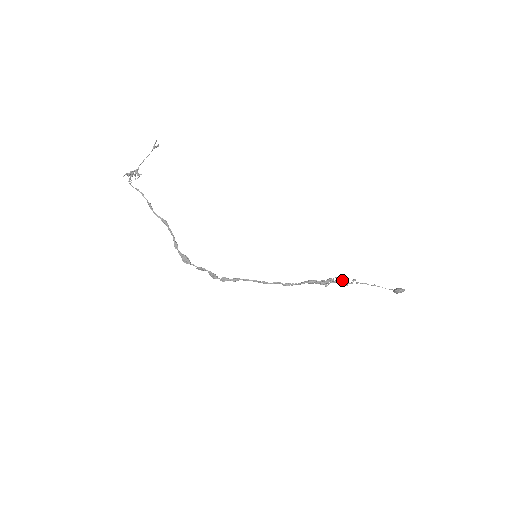
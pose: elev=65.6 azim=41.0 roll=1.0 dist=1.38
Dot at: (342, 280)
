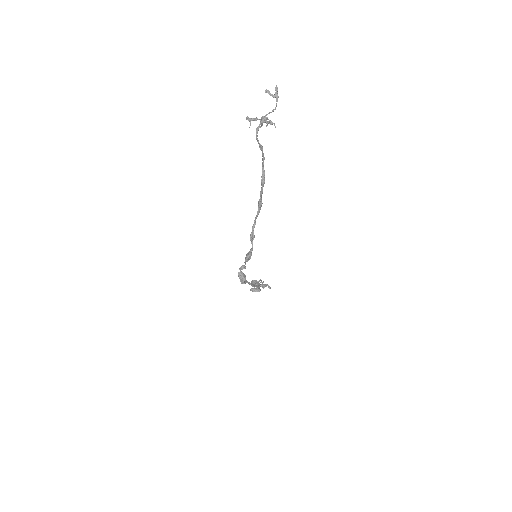
Dot at: occluded
